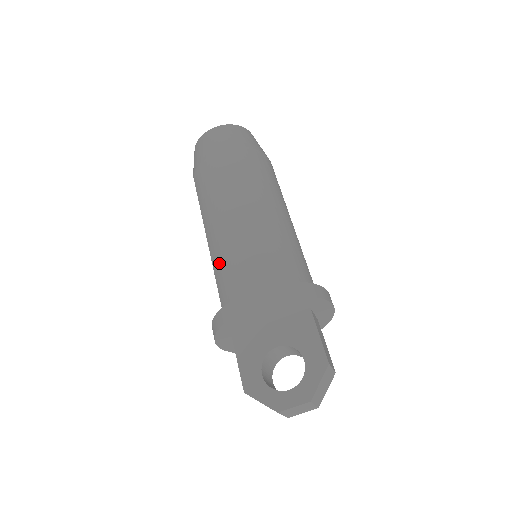
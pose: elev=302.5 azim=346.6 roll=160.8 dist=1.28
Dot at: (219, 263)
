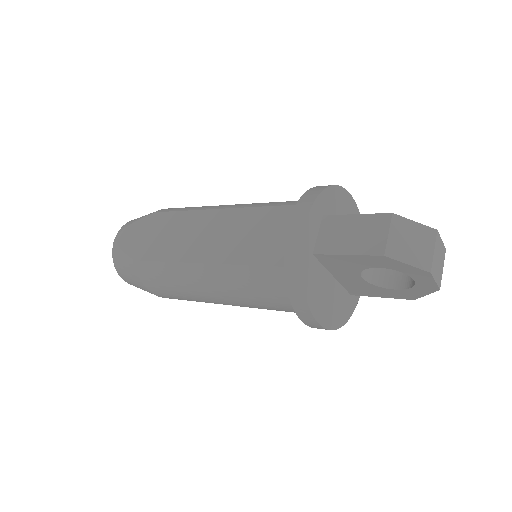
Dot at: occluded
